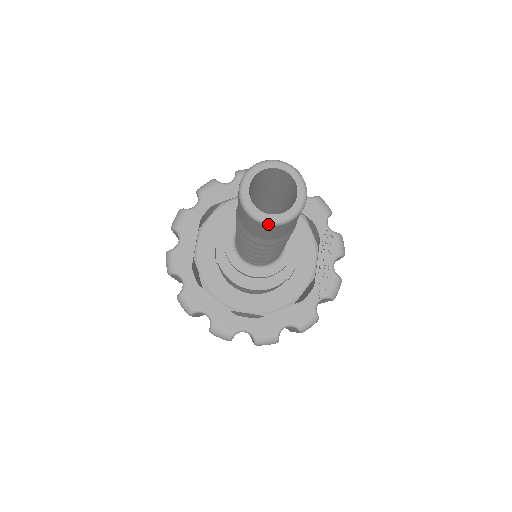
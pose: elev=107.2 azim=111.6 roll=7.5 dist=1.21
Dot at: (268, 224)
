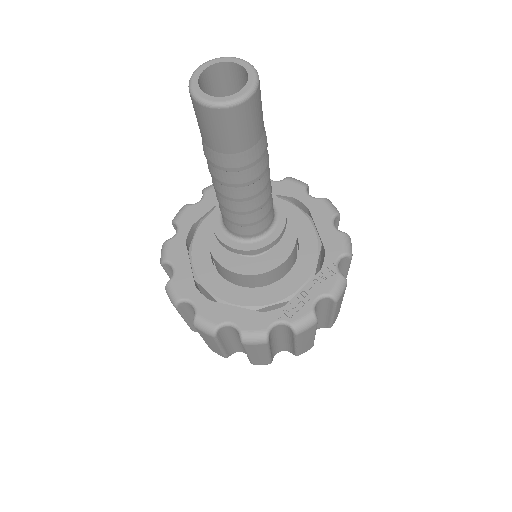
Dot at: (197, 100)
